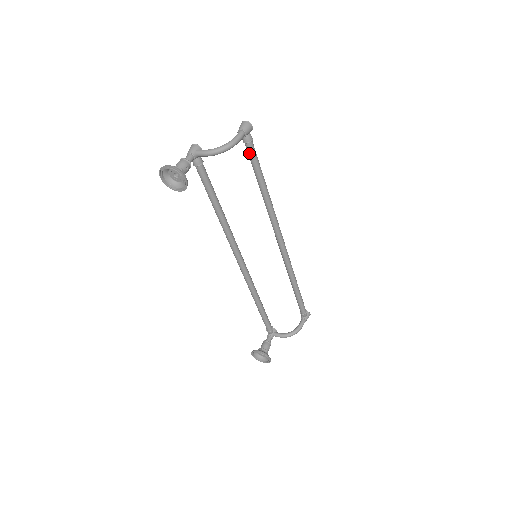
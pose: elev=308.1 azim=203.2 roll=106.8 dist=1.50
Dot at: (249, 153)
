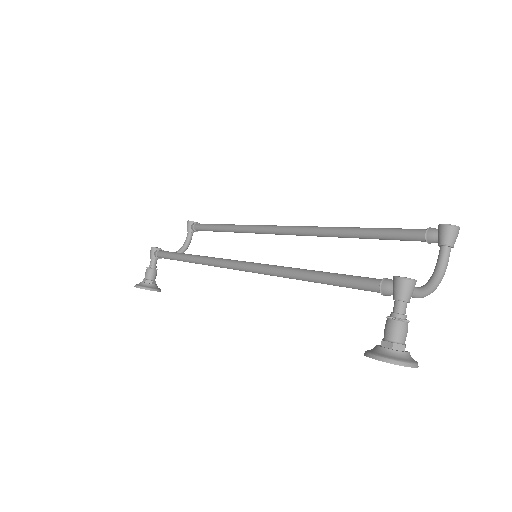
Dot at: (411, 240)
